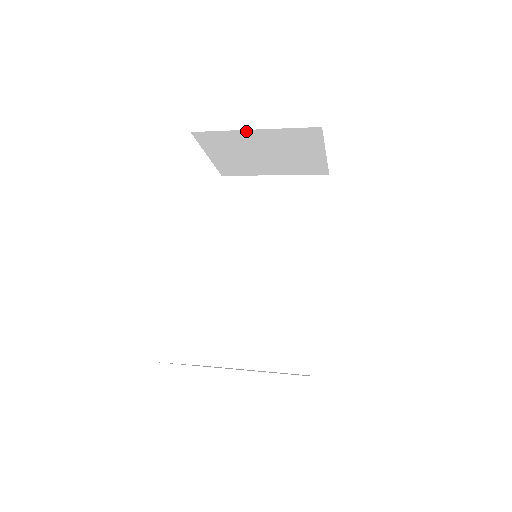
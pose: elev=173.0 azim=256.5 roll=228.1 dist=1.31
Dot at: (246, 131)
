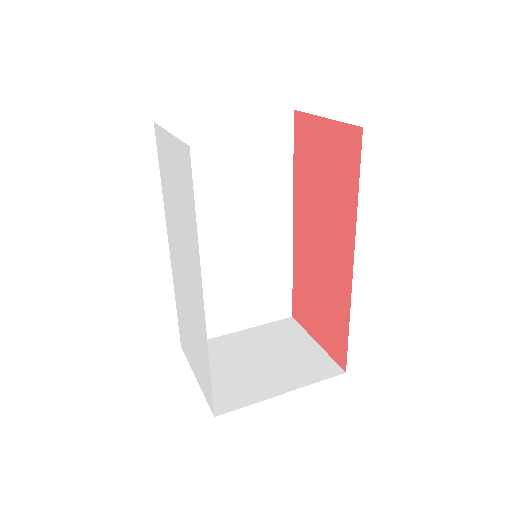
Dot at: occluded
